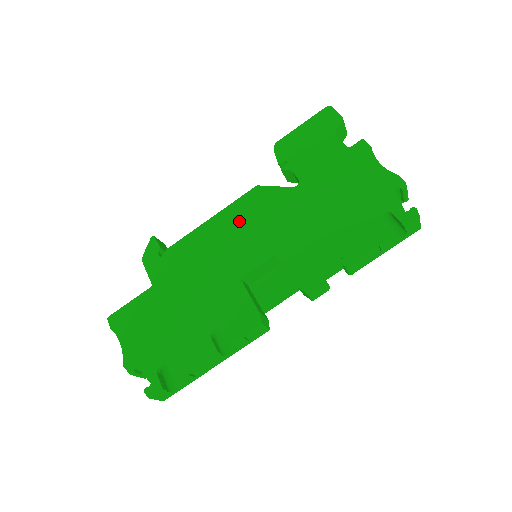
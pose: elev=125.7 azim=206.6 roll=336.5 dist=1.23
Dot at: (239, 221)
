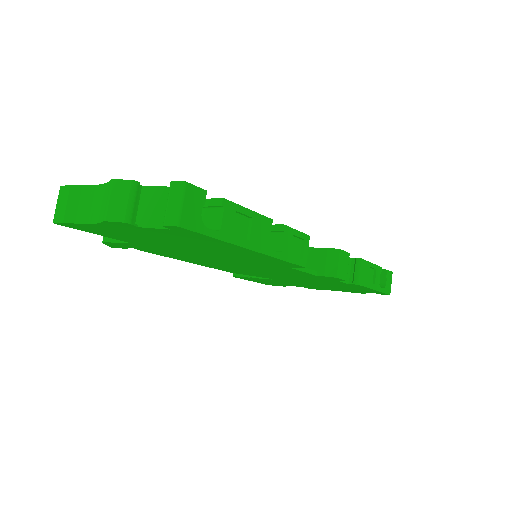
Dot at: occluded
